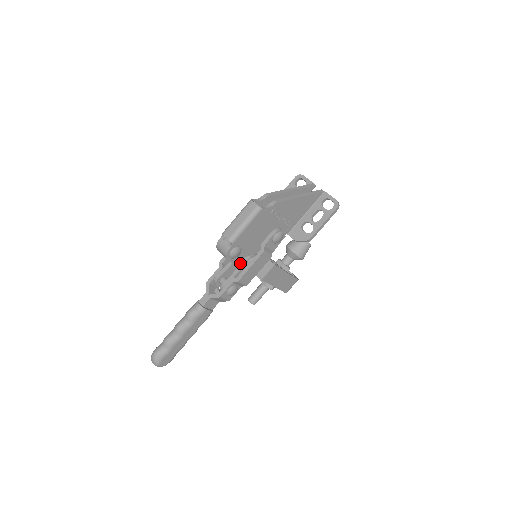
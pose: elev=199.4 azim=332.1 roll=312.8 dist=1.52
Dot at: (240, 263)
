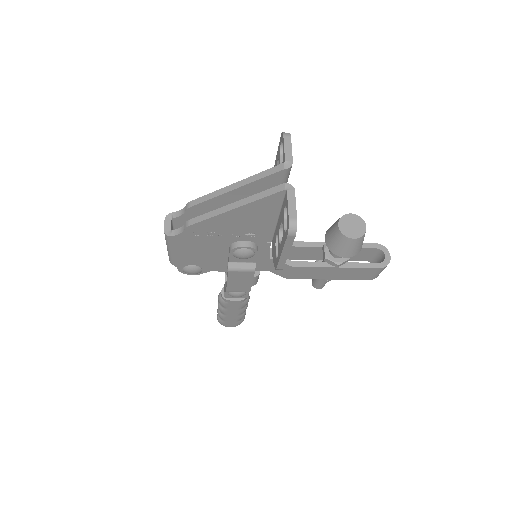
Dot at: occluded
